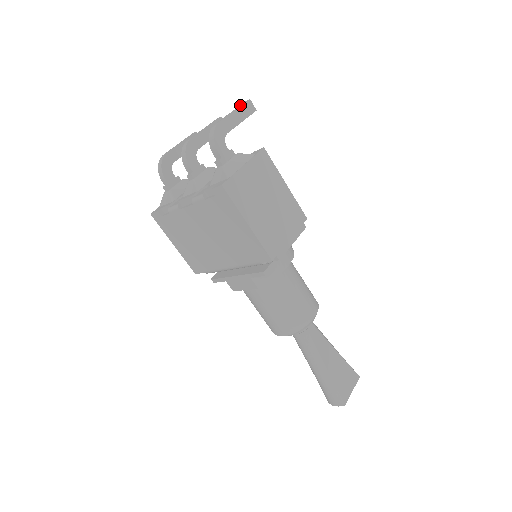
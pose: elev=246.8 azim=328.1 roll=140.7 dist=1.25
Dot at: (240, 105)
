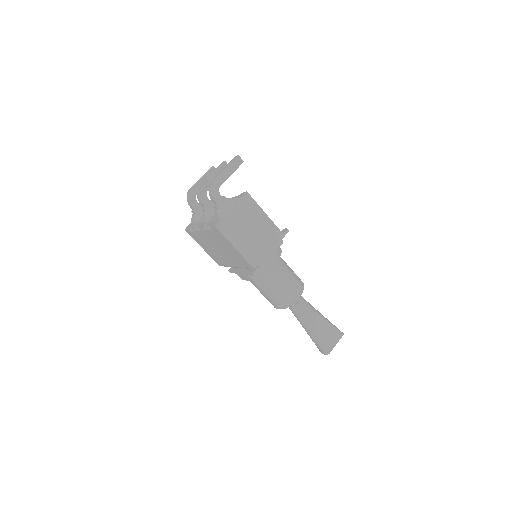
Dot at: (231, 161)
